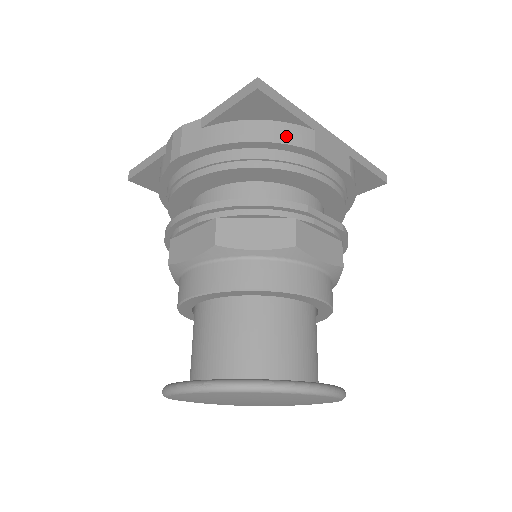
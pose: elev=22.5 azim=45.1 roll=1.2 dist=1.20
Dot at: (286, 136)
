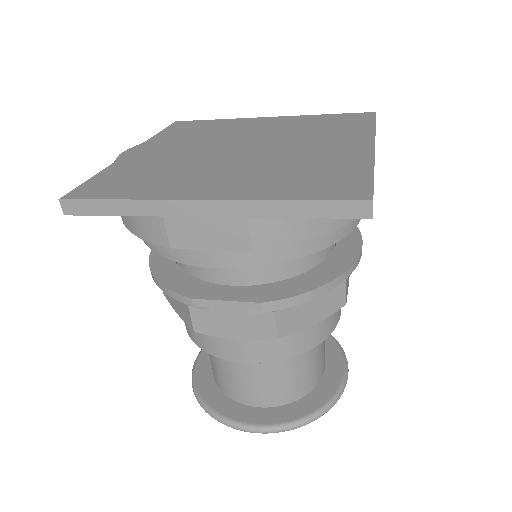
Dot at: (139, 228)
